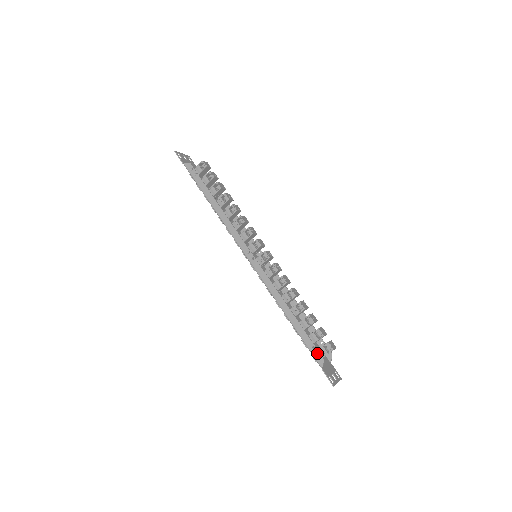
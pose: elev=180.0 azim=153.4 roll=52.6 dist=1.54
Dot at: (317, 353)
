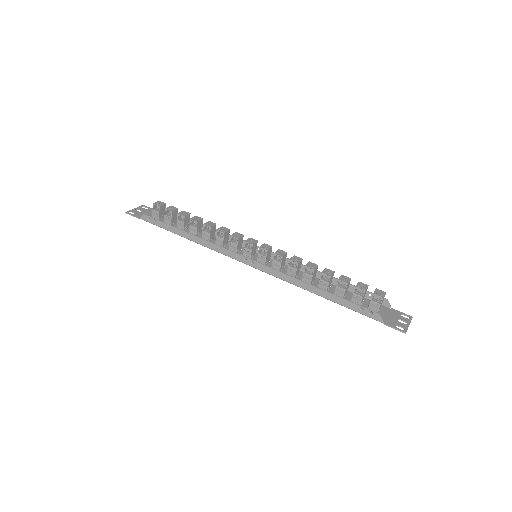
Dot at: (369, 312)
